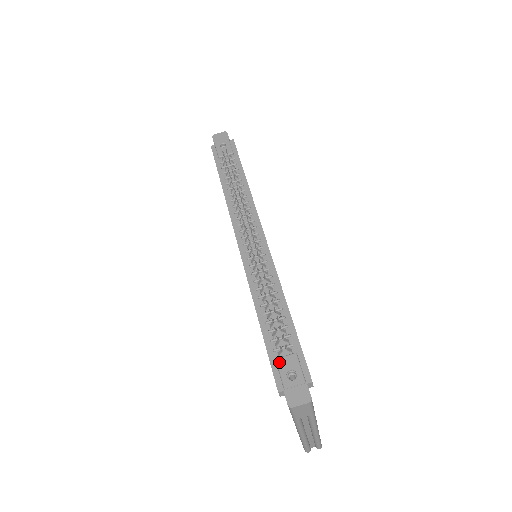
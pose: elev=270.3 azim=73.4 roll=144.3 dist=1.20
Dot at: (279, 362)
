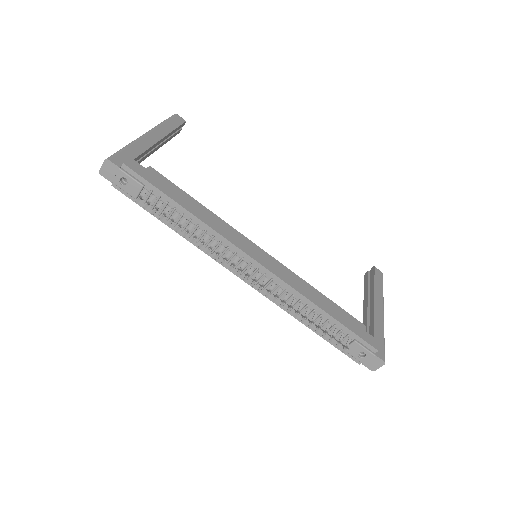
Dot at: (347, 351)
